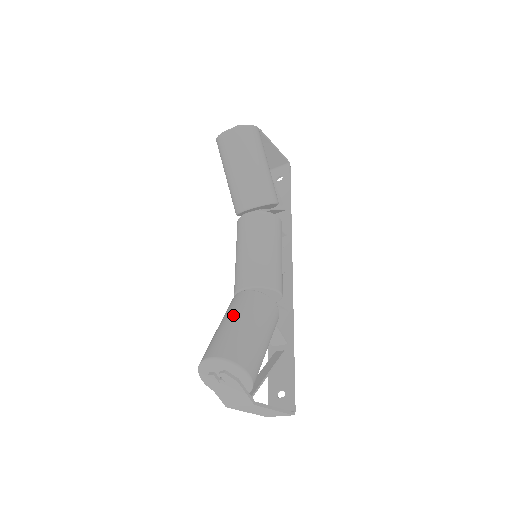
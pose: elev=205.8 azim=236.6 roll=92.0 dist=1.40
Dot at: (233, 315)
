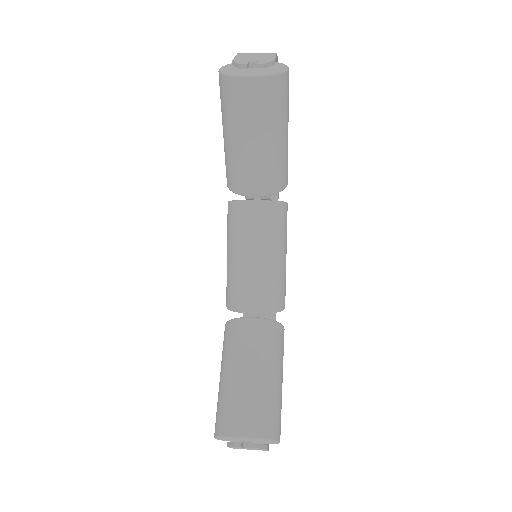
Dot at: (252, 364)
